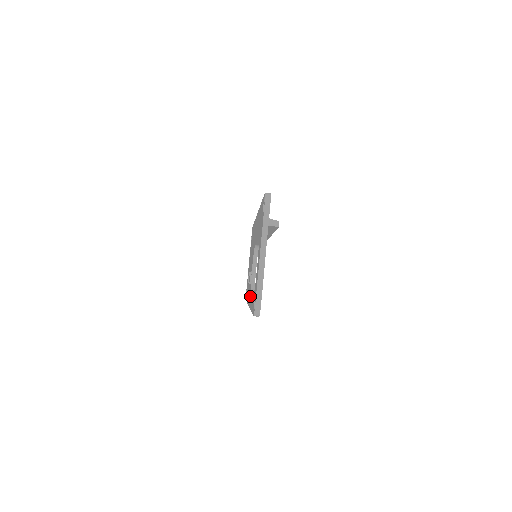
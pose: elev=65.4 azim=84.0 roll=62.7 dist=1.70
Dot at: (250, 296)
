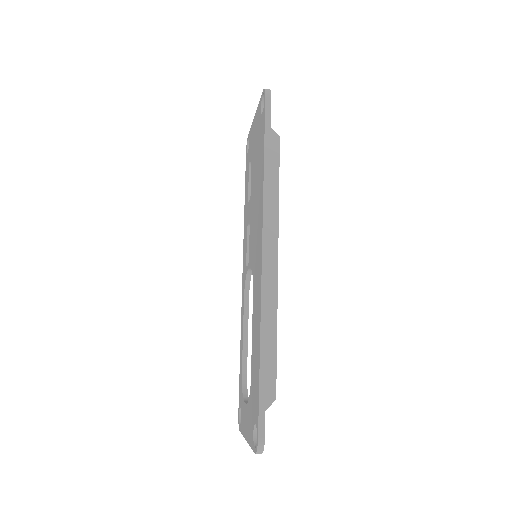
Dot at: (243, 304)
